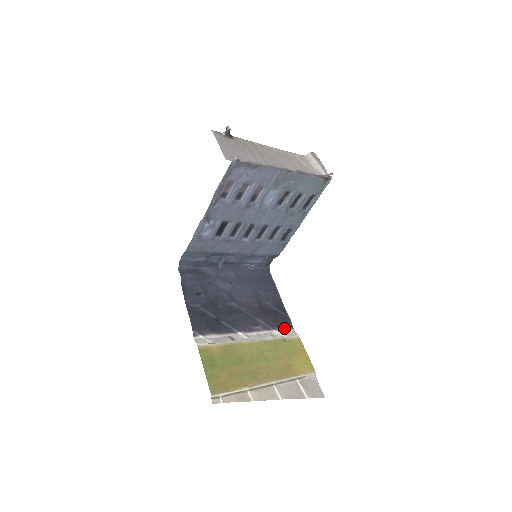
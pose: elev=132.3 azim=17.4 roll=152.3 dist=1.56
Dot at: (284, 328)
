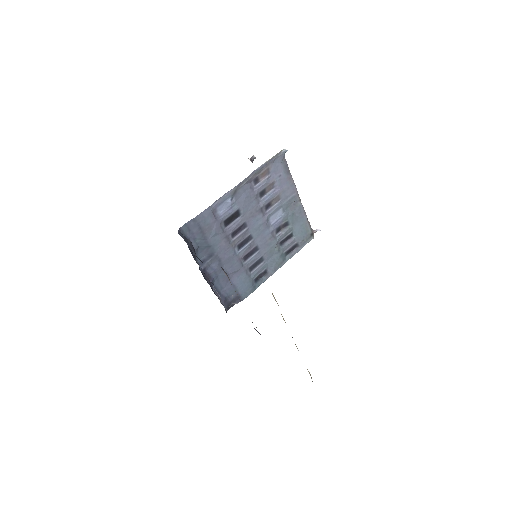
Dot at: occluded
